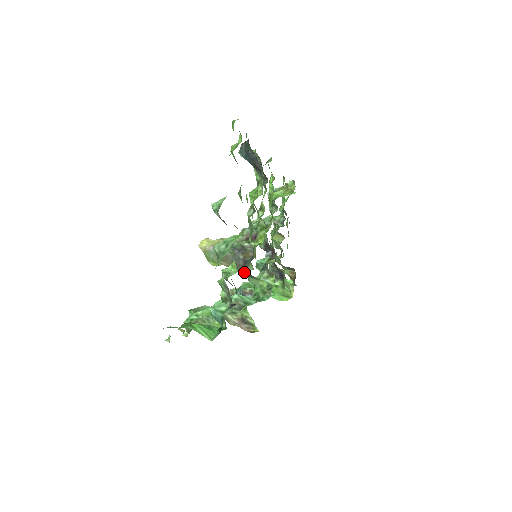
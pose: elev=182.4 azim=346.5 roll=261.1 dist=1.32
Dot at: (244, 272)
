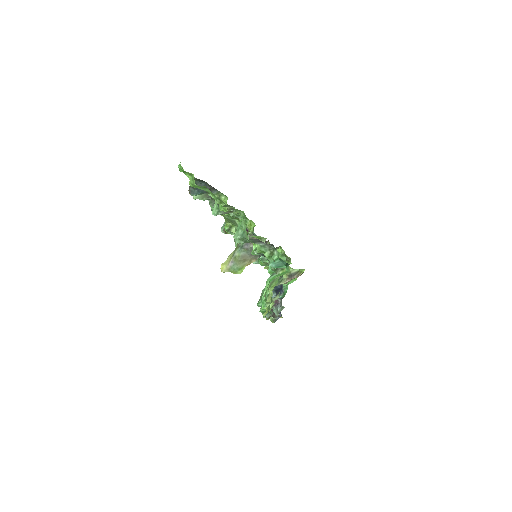
Dot at: occluded
